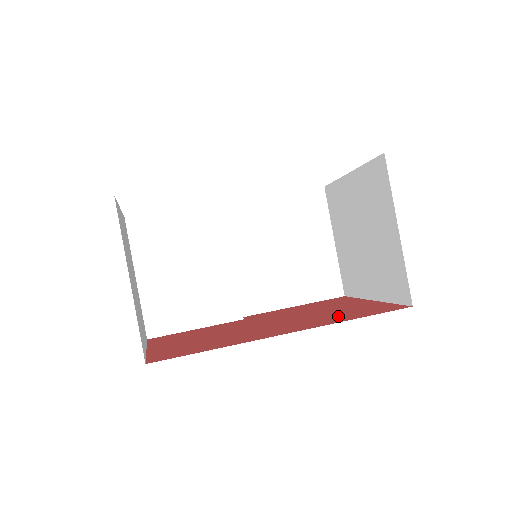
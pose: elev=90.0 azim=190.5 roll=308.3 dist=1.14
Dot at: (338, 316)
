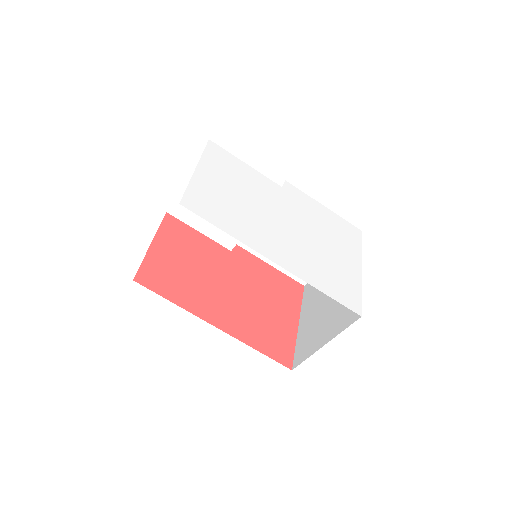
Dot at: (259, 331)
